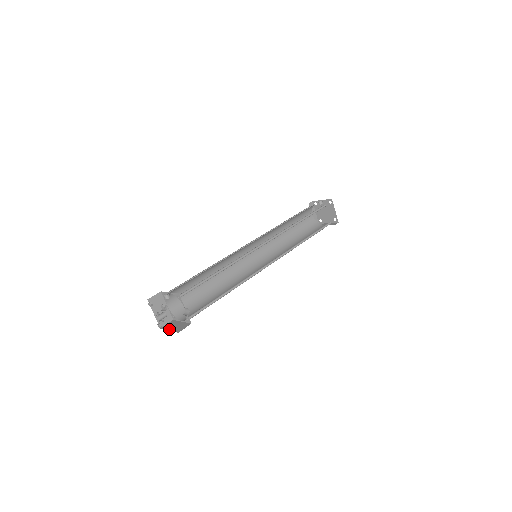
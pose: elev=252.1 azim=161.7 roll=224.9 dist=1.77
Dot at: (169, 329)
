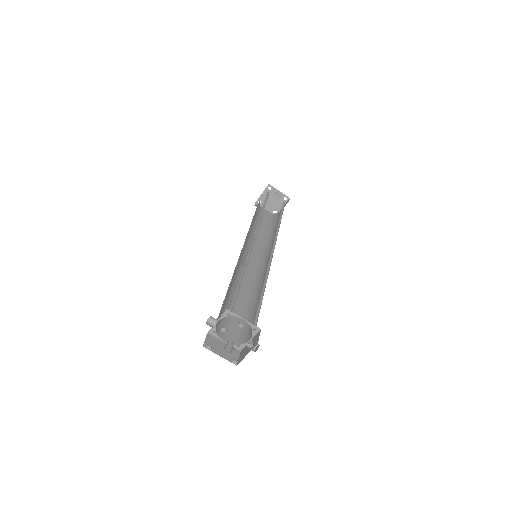
Dot at: (219, 353)
